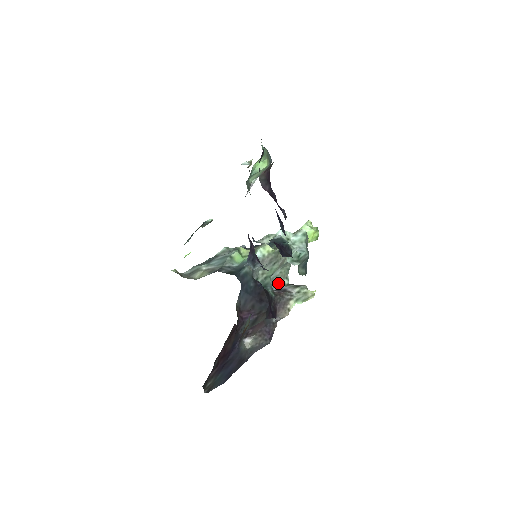
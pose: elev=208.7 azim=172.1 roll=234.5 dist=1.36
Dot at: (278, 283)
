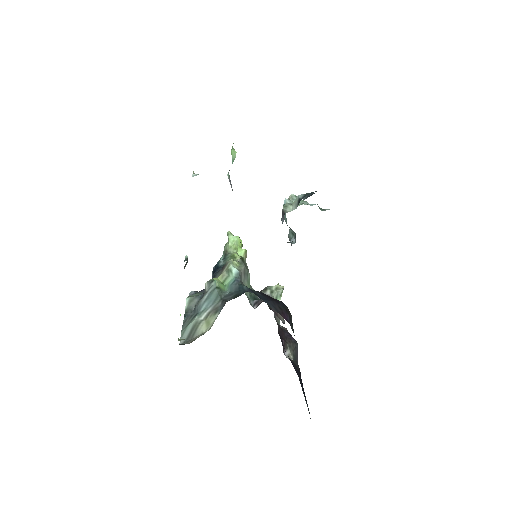
Dot at: occluded
